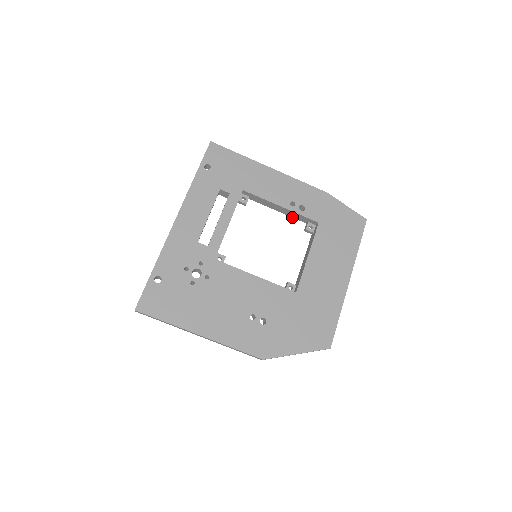
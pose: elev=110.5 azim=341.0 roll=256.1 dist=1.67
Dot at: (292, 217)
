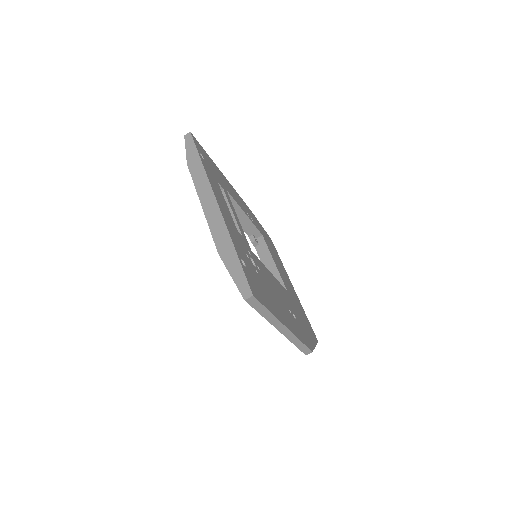
Dot at: (242, 228)
